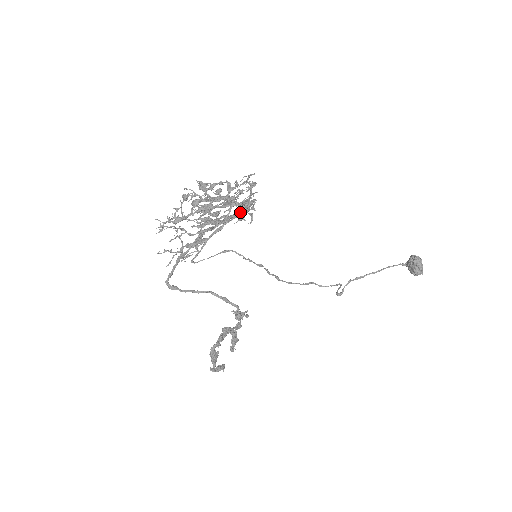
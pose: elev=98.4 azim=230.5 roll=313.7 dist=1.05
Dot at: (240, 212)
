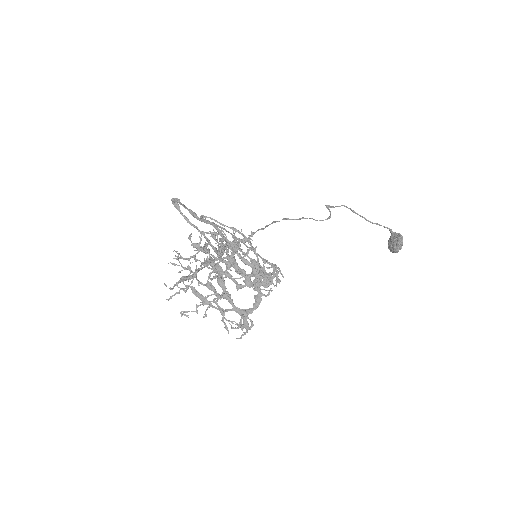
Dot at: (243, 327)
